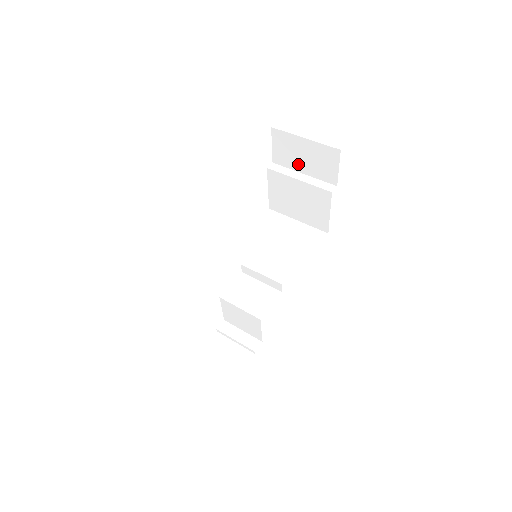
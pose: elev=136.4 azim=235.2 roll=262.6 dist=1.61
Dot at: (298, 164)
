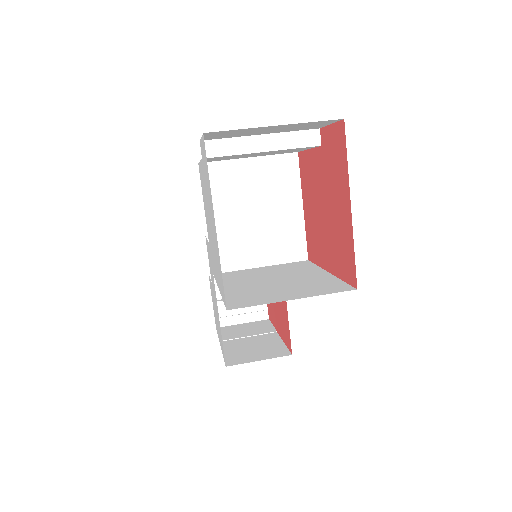
Dot at: (252, 134)
